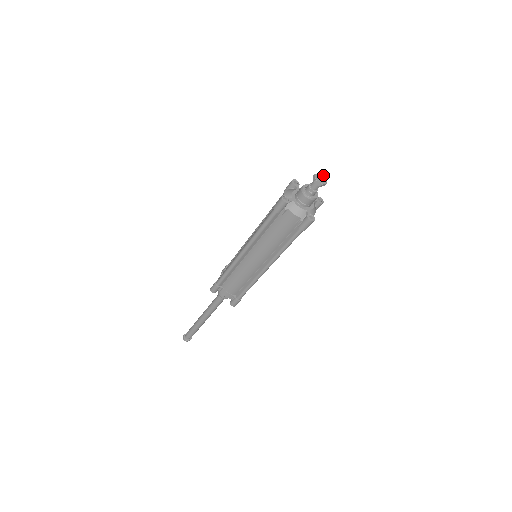
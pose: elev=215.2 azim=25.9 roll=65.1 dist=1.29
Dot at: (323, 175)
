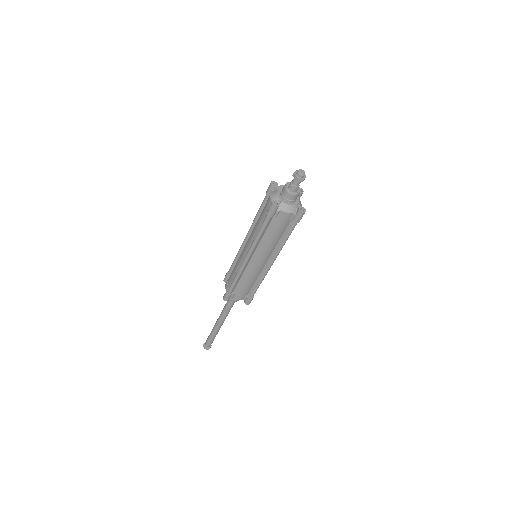
Dot at: (301, 171)
